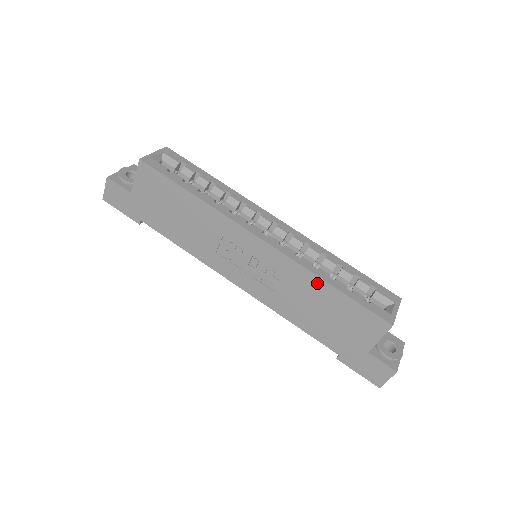
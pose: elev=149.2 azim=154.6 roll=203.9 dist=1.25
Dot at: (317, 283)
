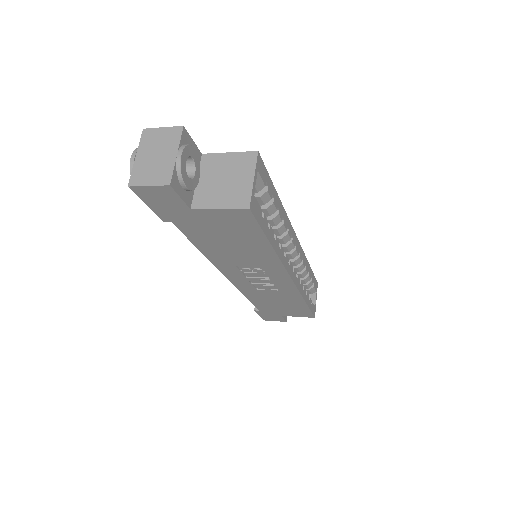
Dot at: (298, 300)
